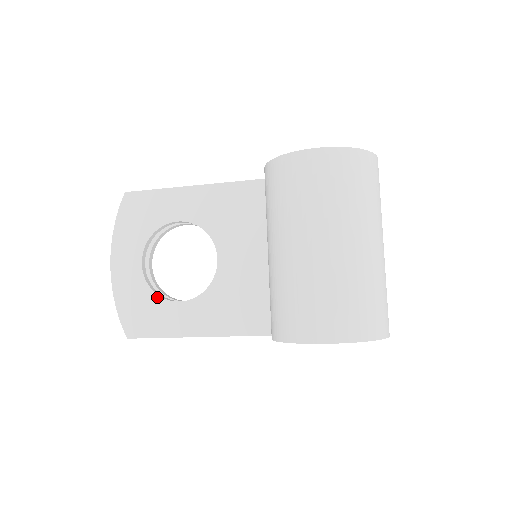
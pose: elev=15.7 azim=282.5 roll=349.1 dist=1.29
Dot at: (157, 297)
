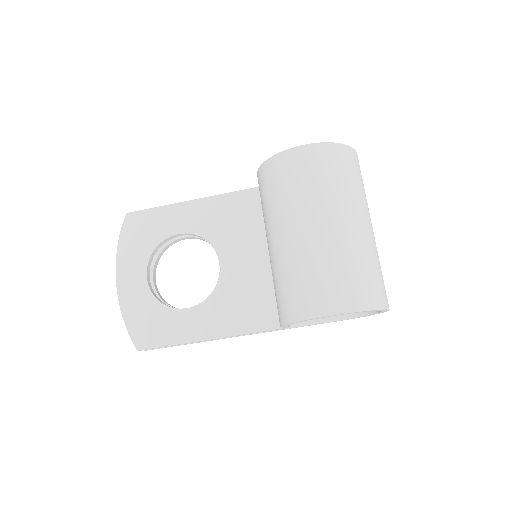
Dot at: (164, 307)
